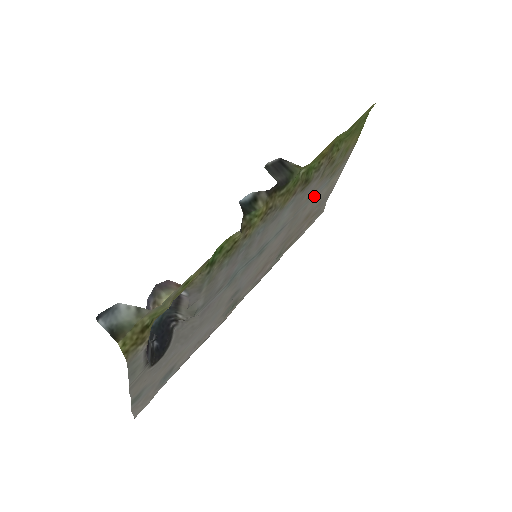
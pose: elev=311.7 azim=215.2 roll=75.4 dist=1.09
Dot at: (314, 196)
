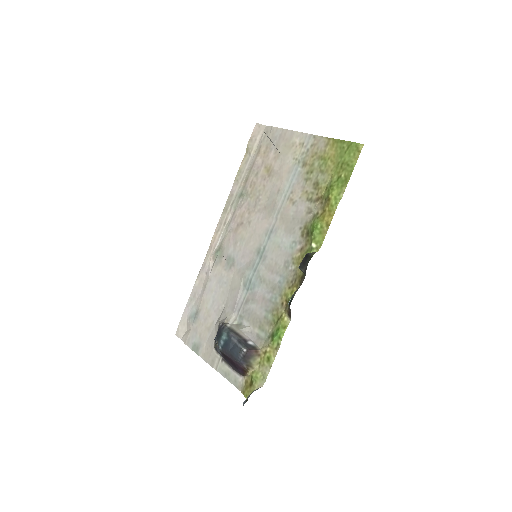
Dot at: (287, 182)
